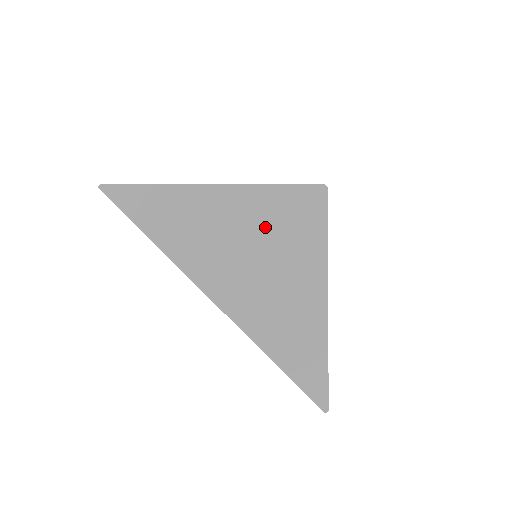
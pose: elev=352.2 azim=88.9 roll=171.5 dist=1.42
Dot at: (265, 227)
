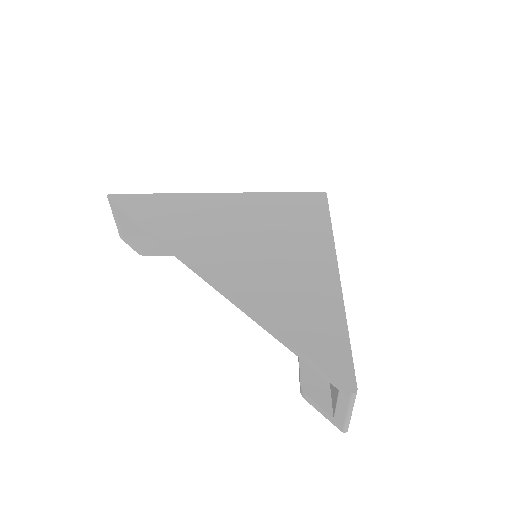
Dot at: (265, 218)
